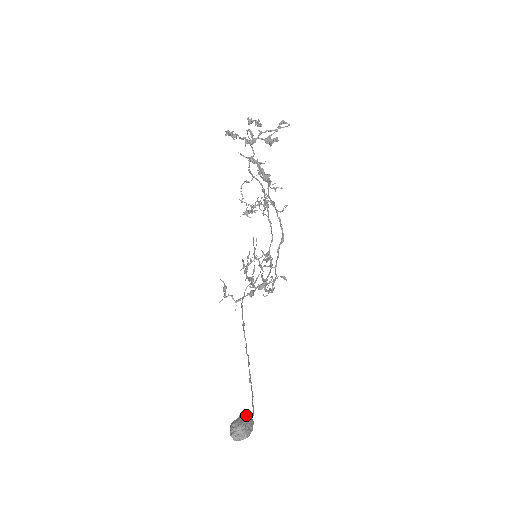
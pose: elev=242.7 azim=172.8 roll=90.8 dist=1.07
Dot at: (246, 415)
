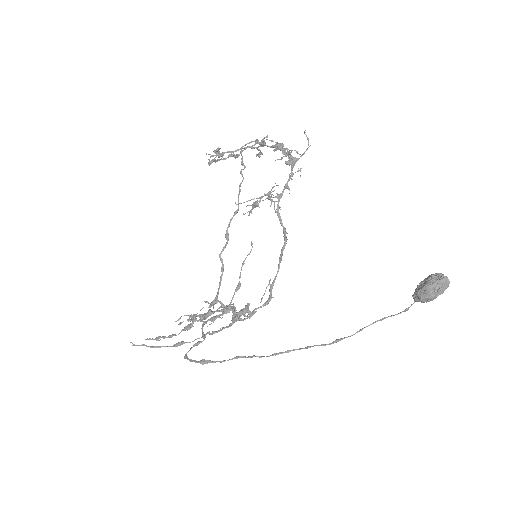
Dot at: (423, 281)
